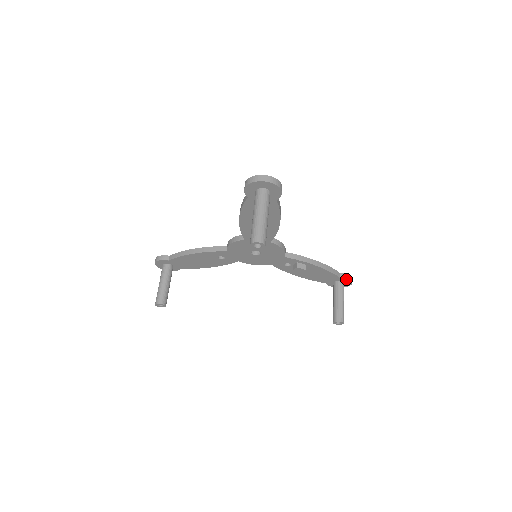
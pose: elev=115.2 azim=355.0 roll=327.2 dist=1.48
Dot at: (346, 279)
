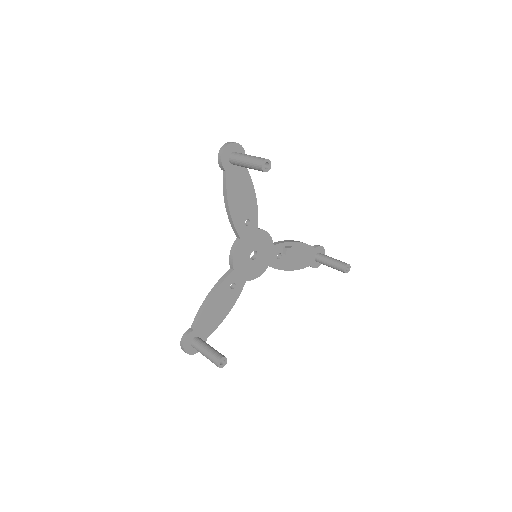
Dot at: (319, 247)
